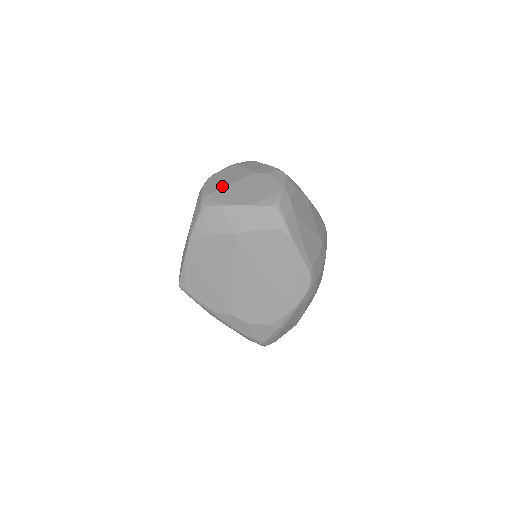
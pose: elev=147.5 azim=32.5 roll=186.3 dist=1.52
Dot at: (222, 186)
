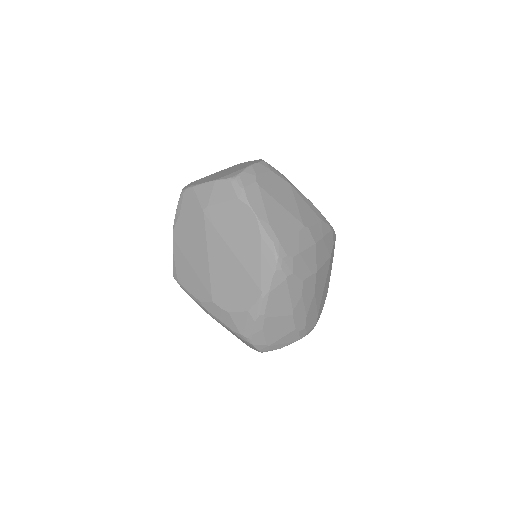
Dot at: occluded
